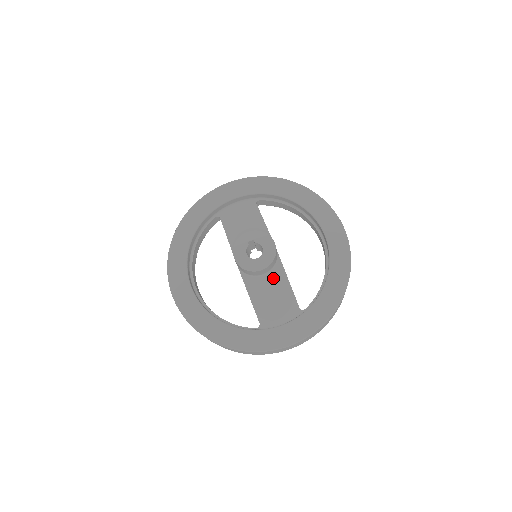
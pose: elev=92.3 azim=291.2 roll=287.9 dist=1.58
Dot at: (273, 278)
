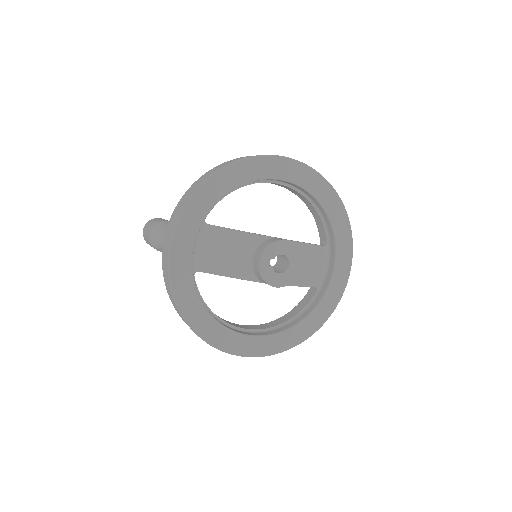
Dot at: occluded
